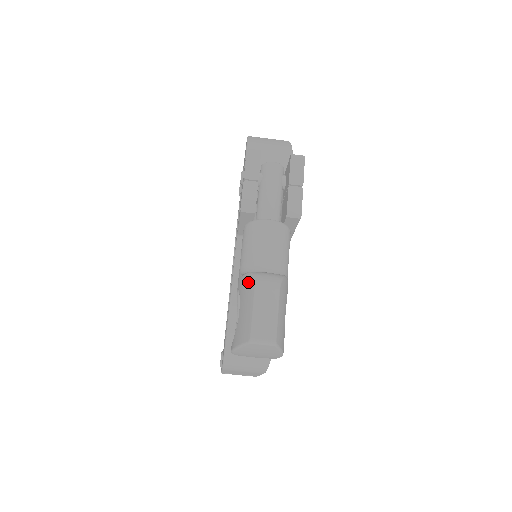
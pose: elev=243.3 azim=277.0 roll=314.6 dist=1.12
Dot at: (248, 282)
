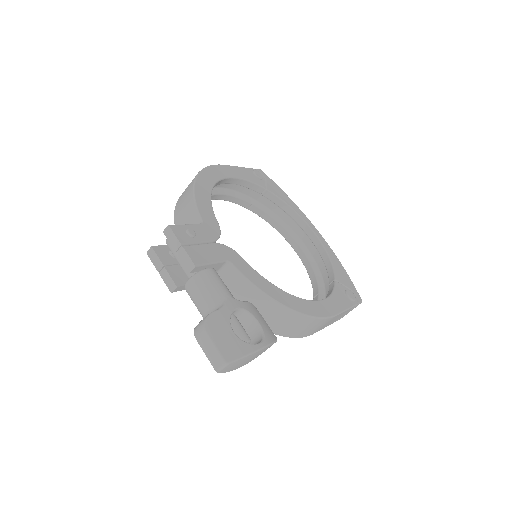
Dot at: occluded
